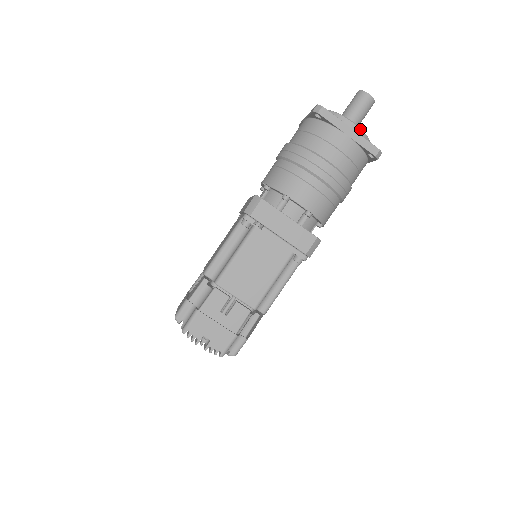
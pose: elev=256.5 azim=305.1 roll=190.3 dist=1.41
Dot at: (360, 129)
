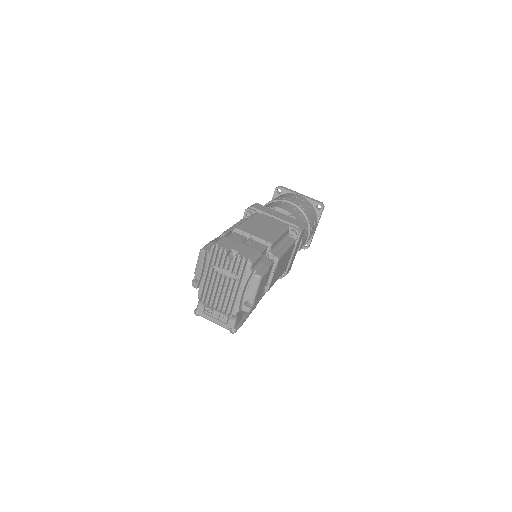
Dot at: occluded
